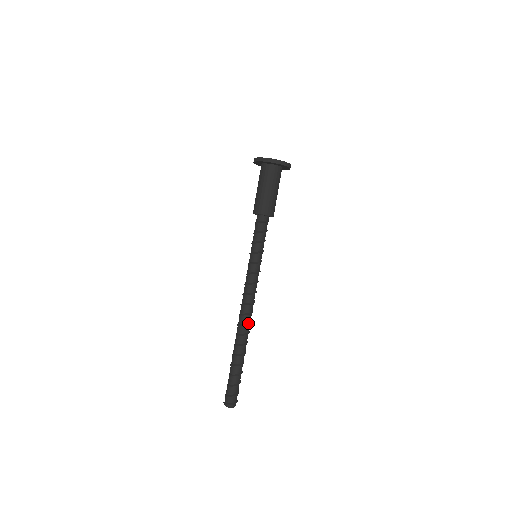
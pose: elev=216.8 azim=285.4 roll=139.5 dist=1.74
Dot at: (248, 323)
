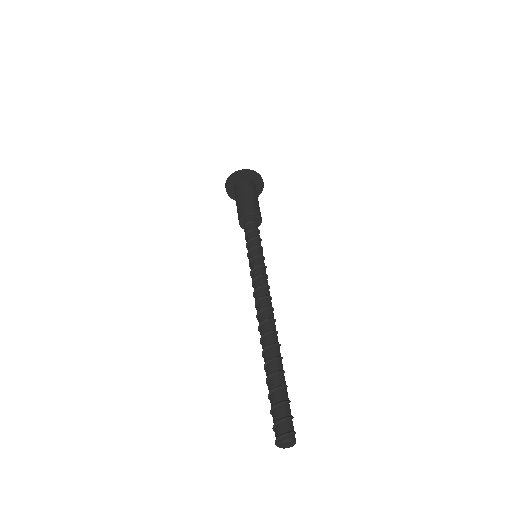
Dot at: (269, 318)
